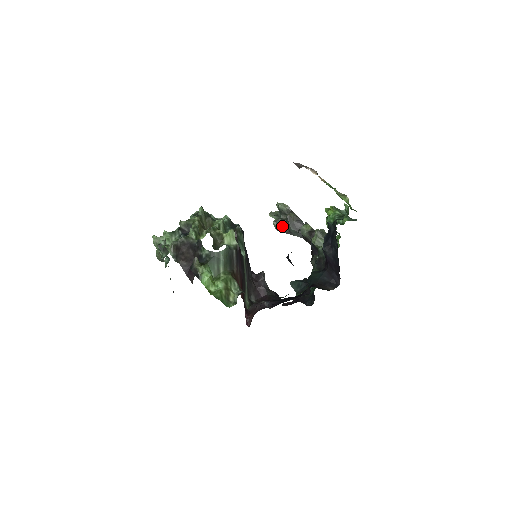
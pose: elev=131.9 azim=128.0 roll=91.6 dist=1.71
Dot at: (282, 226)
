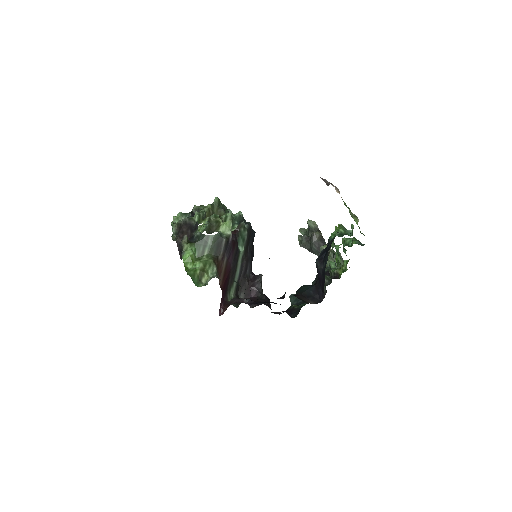
Dot at: (306, 242)
